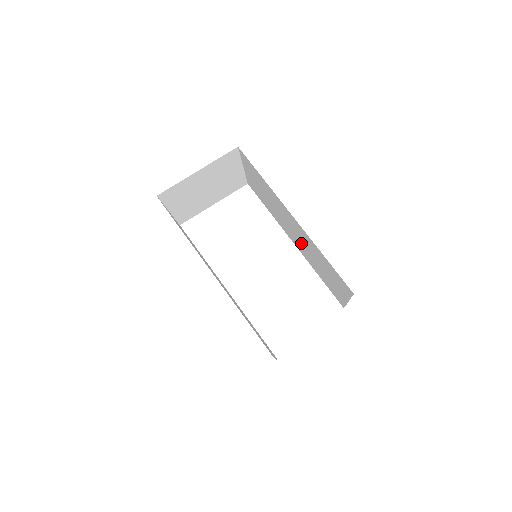
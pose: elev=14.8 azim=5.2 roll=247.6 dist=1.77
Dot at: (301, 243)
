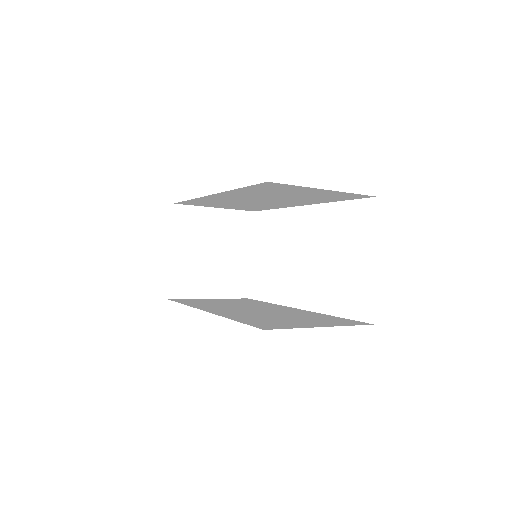
Dot at: (274, 200)
